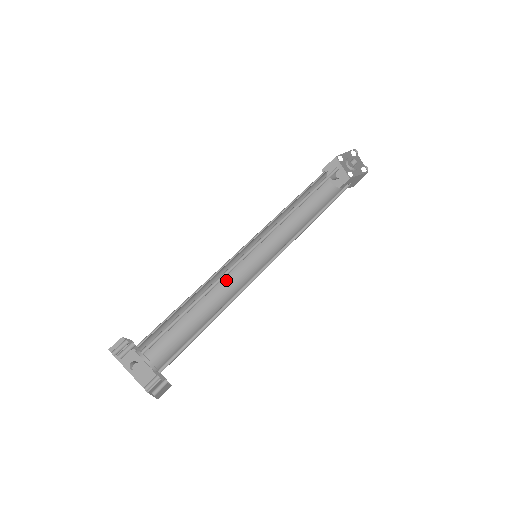
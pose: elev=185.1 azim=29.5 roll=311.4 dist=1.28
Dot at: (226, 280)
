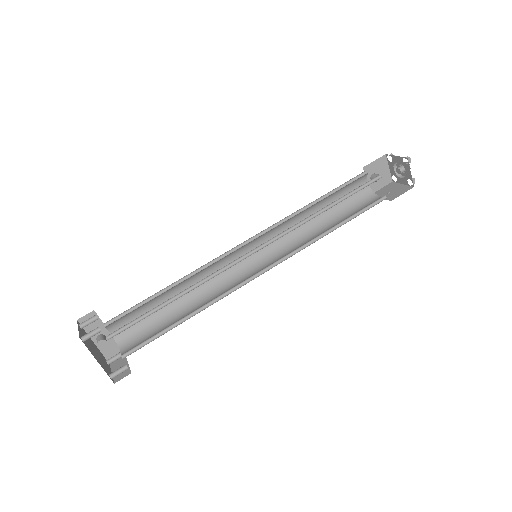
Dot at: occluded
